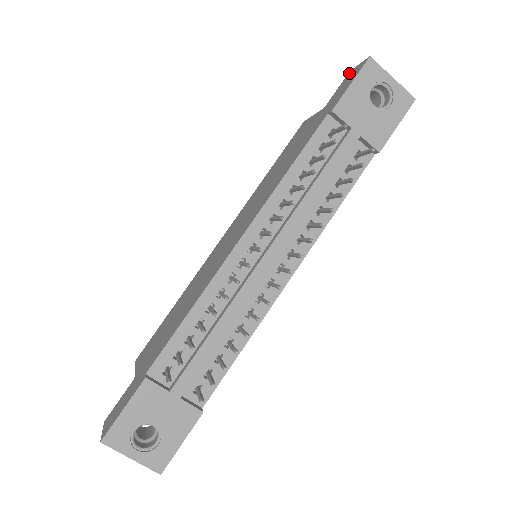
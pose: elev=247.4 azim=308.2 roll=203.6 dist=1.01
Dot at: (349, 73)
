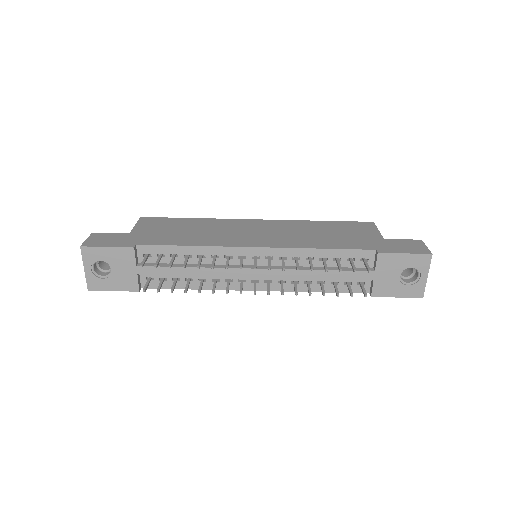
Dot at: (419, 241)
